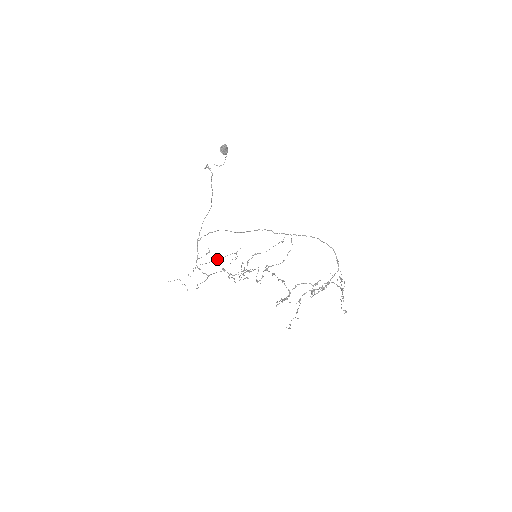
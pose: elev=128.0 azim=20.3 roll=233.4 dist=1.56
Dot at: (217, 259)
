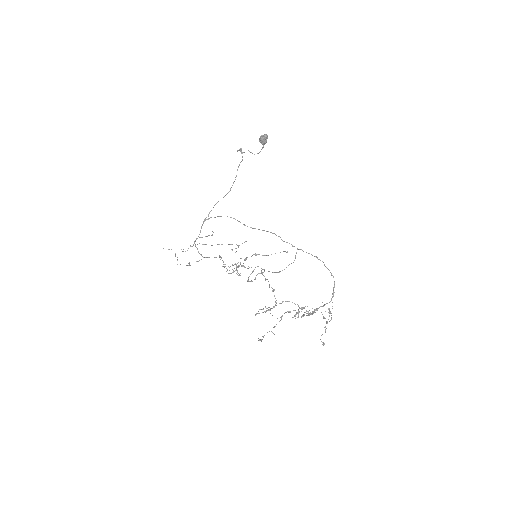
Dot at: (218, 244)
